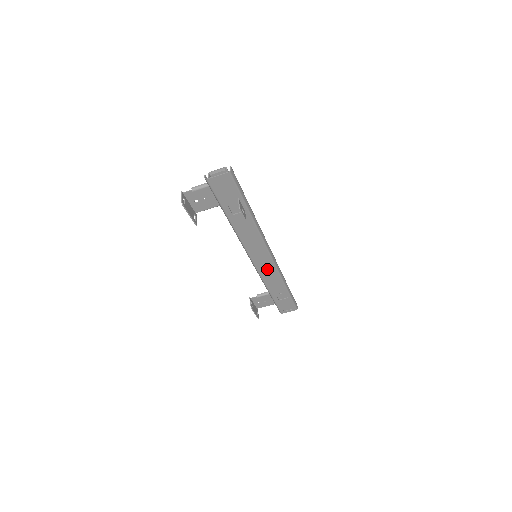
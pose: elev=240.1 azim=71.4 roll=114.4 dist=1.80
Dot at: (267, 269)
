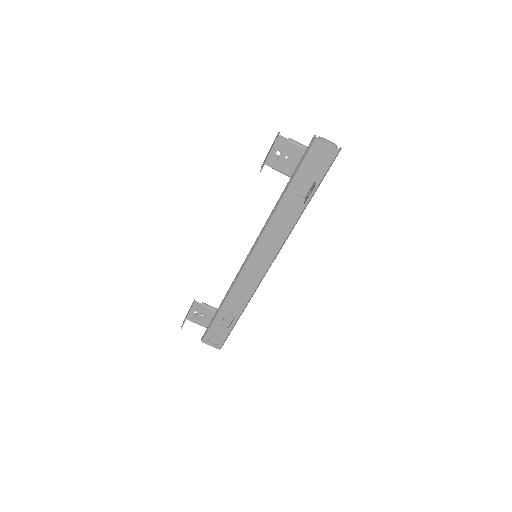
Dot at: (250, 278)
